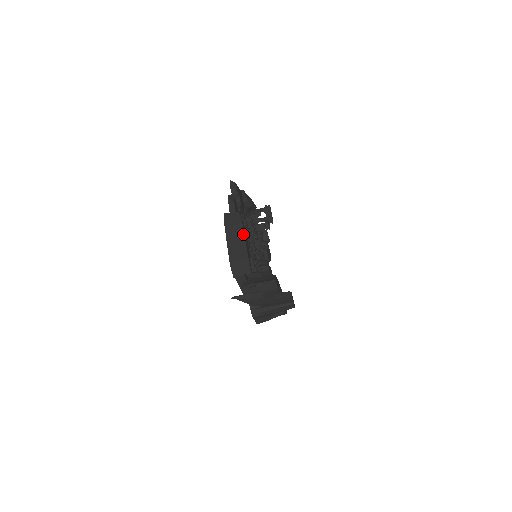
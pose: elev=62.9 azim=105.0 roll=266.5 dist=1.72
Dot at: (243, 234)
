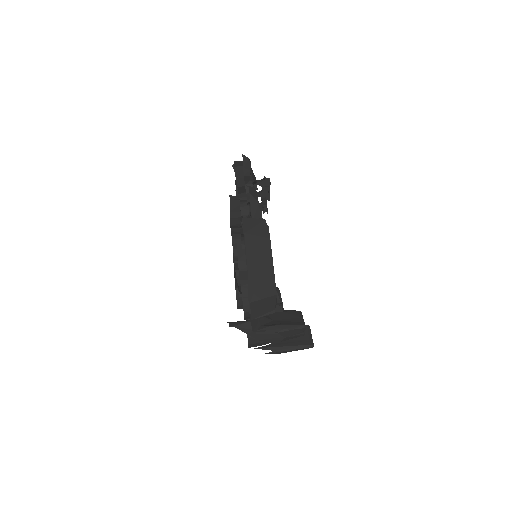
Dot at: (271, 256)
